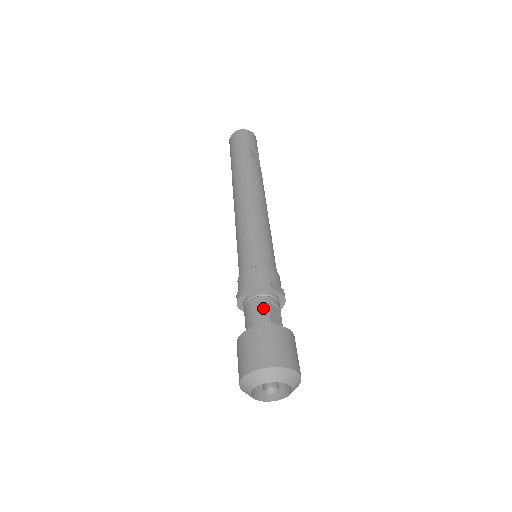
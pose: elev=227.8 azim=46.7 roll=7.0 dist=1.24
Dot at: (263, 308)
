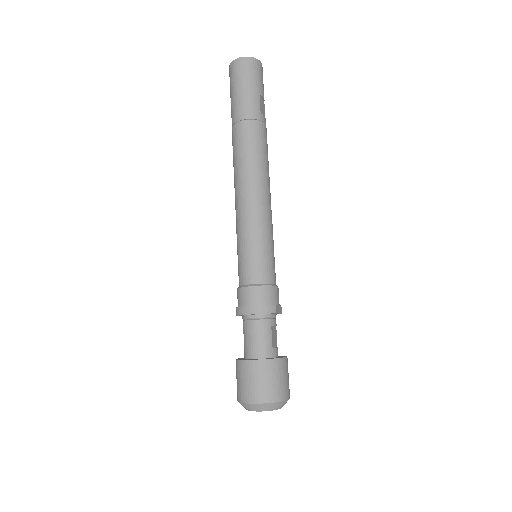
Dot at: (267, 333)
